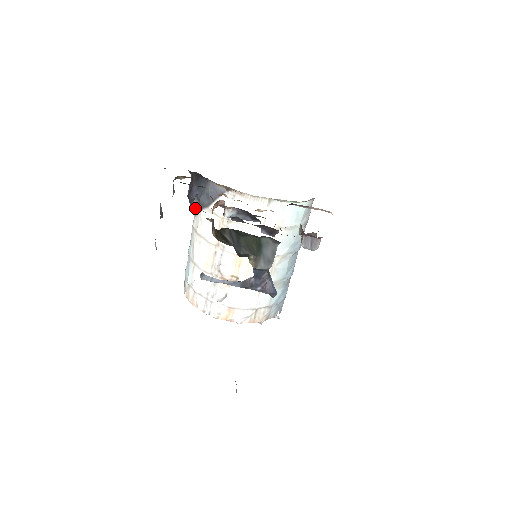
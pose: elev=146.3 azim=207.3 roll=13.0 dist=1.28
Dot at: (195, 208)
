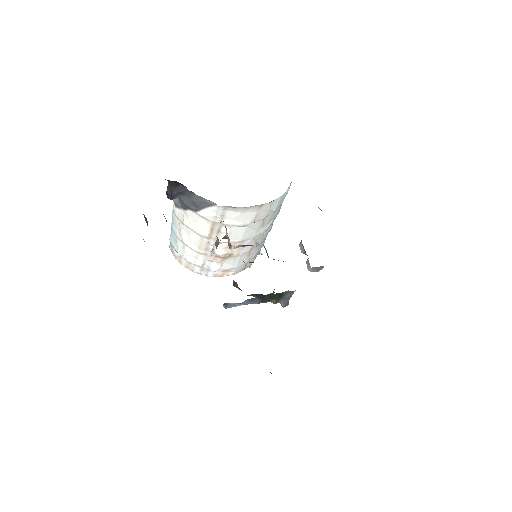
Dot at: (176, 203)
